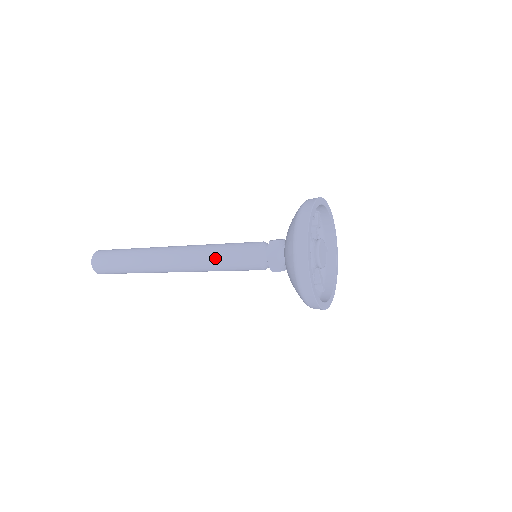
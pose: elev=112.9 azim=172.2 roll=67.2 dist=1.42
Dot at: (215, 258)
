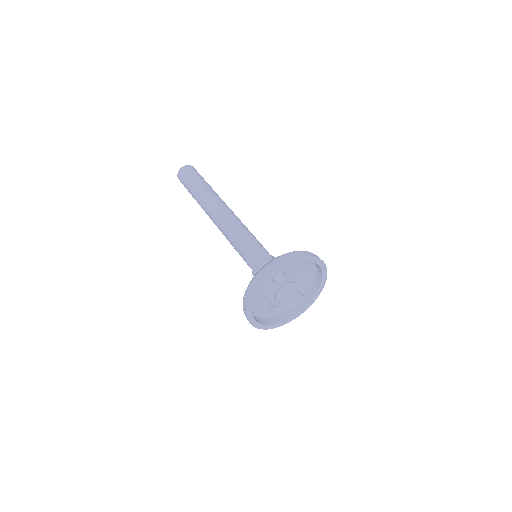
Dot at: (230, 243)
